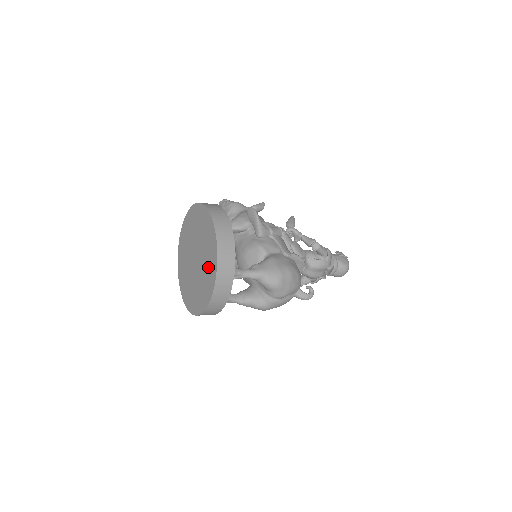
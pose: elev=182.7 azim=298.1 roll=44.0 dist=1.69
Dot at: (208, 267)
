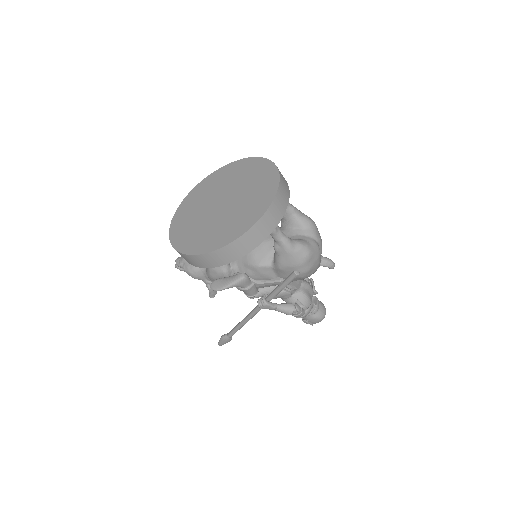
Dot at: (256, 178)
